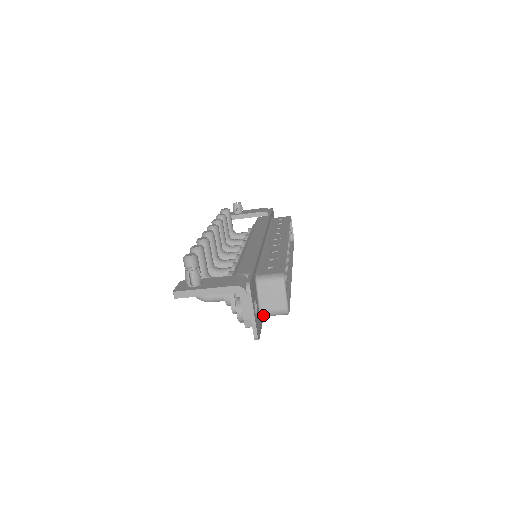
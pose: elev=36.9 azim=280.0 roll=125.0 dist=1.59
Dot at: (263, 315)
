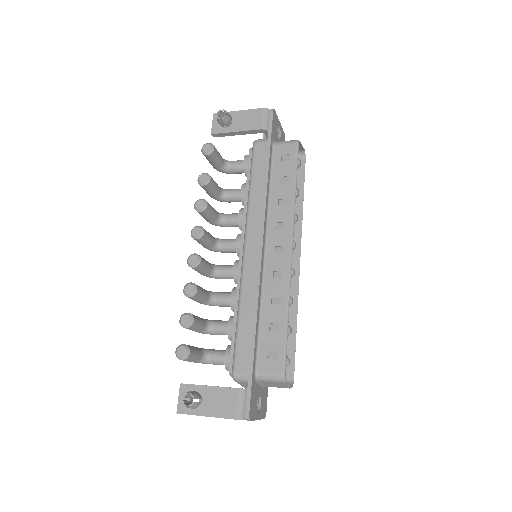
Dot at: occluded
